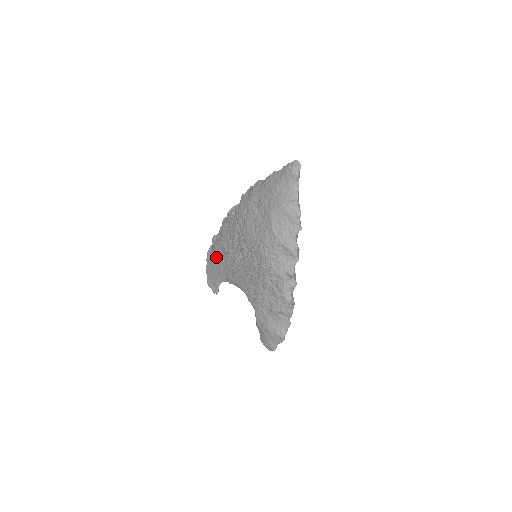
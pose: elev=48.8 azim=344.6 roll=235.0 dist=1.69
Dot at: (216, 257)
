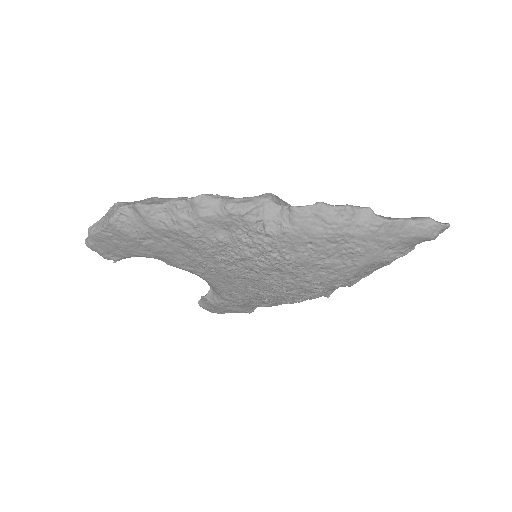
Dot at: (150, 238)
